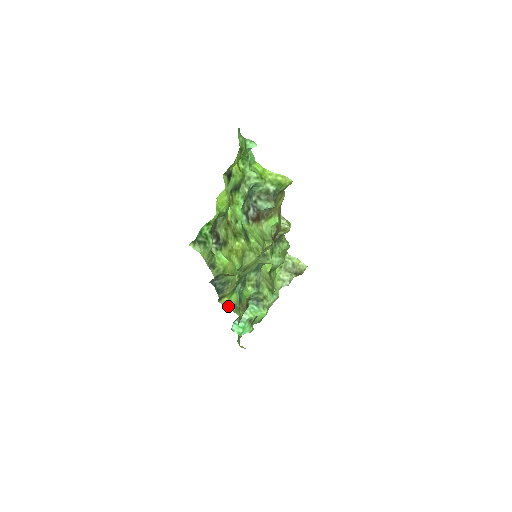
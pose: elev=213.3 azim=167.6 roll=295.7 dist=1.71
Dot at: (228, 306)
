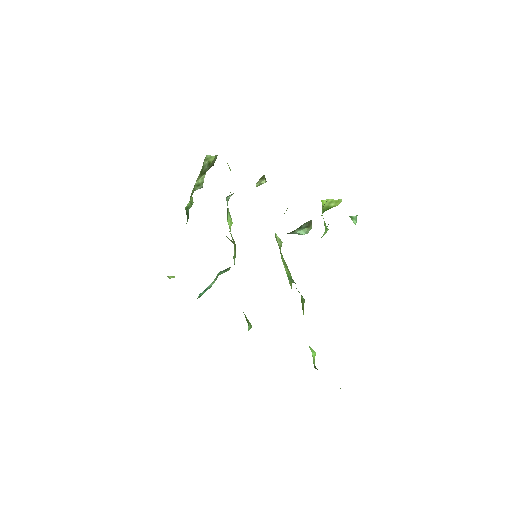
Dot at: (248, 329)
